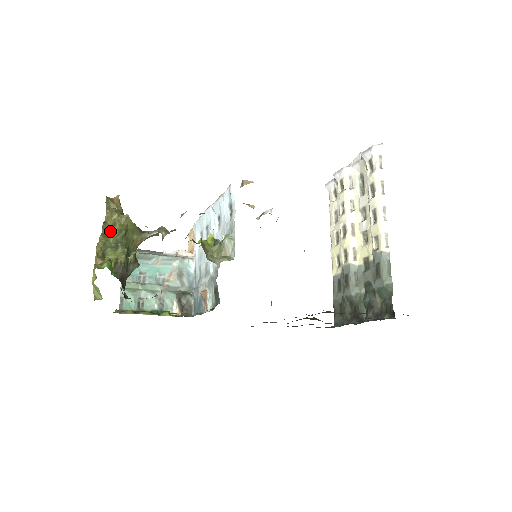
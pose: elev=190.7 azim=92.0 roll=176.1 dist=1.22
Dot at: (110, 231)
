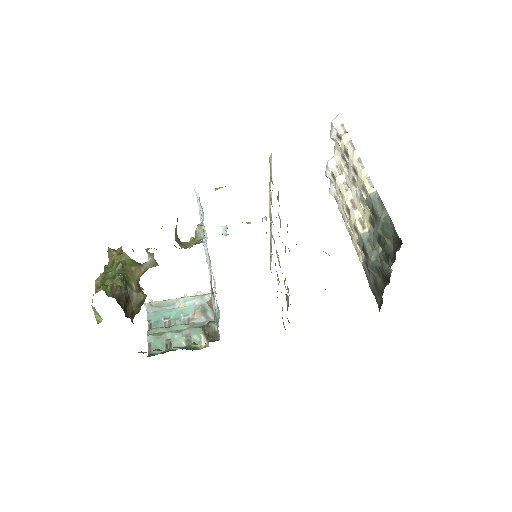
Dot at: (110, 269)
